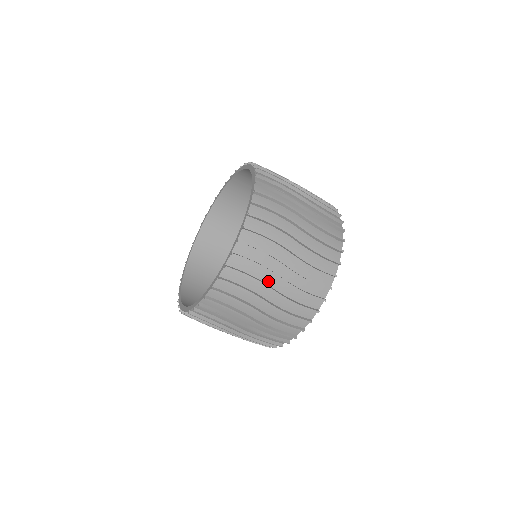
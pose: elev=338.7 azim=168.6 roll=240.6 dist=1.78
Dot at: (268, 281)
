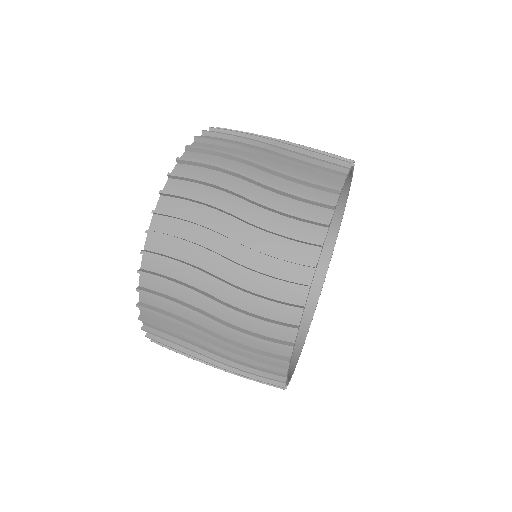
Dot at: (207, 266)
